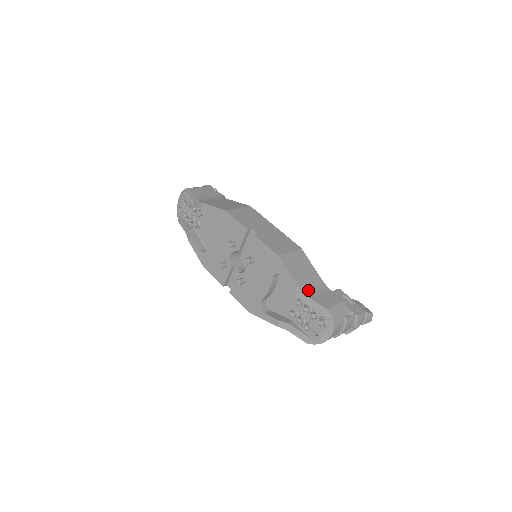
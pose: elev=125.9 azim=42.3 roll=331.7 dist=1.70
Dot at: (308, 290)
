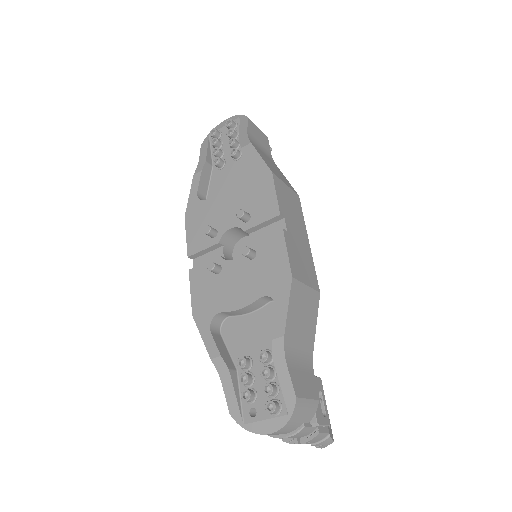
Dot at: (291, 351)
